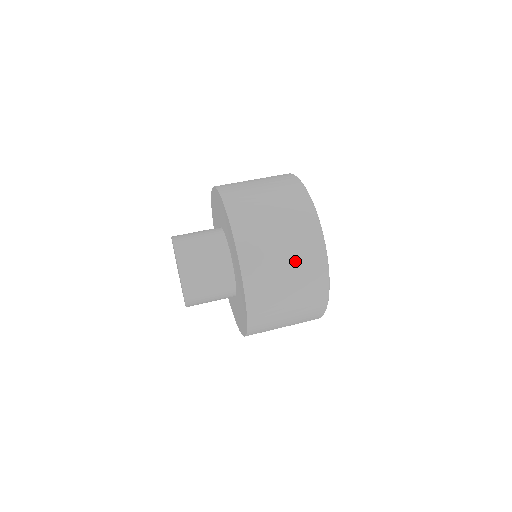
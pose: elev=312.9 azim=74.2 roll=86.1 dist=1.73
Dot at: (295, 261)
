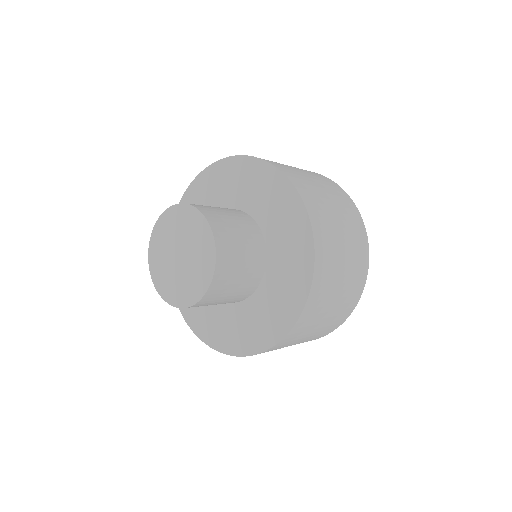
Dot at: occluded
